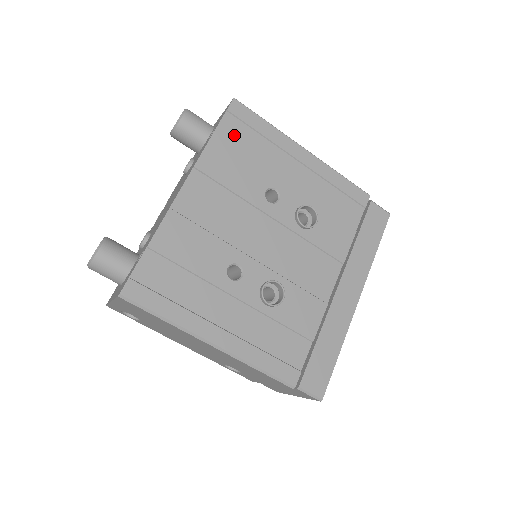
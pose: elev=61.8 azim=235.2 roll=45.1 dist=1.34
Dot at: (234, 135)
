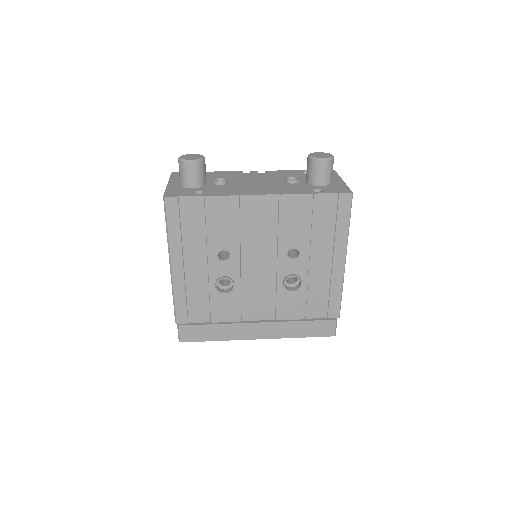
Dot at: (323, 208)
